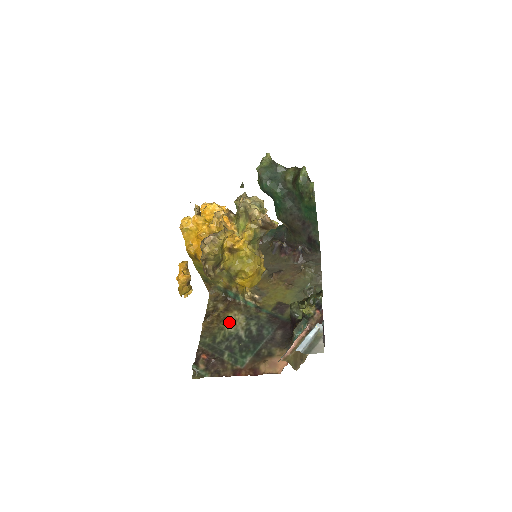
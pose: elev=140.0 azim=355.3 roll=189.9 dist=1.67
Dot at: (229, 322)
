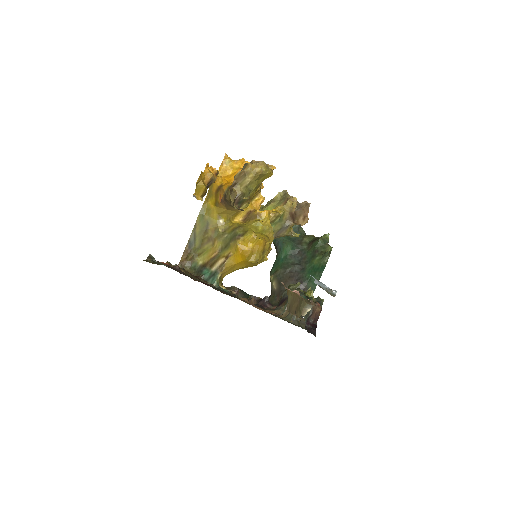
Dot at: (198, 279)
